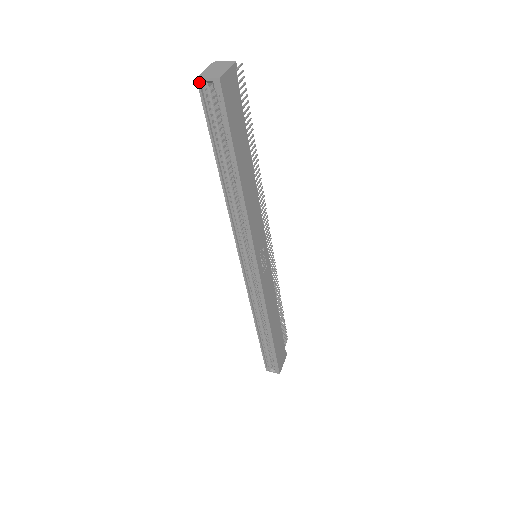
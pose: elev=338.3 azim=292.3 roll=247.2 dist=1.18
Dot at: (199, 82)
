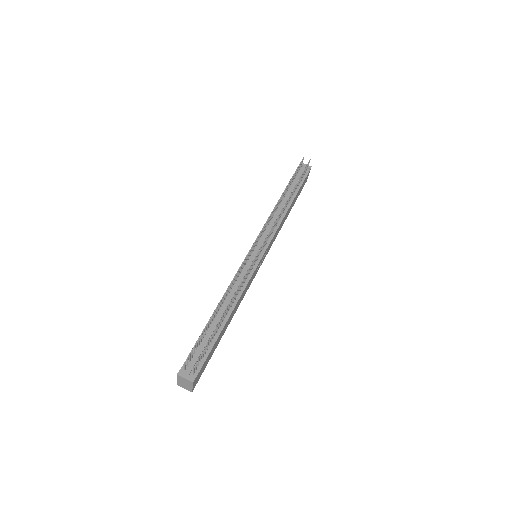
Dot at: occluded
